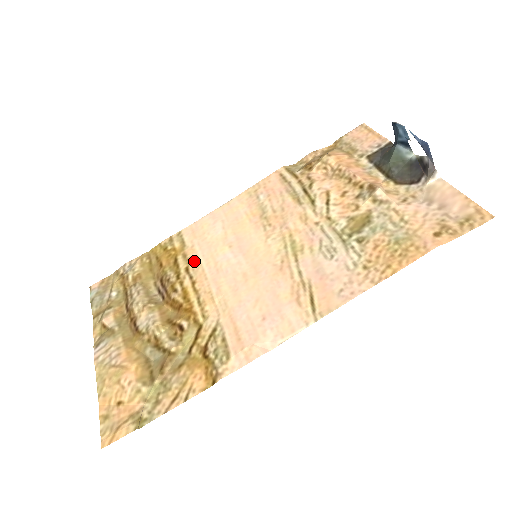
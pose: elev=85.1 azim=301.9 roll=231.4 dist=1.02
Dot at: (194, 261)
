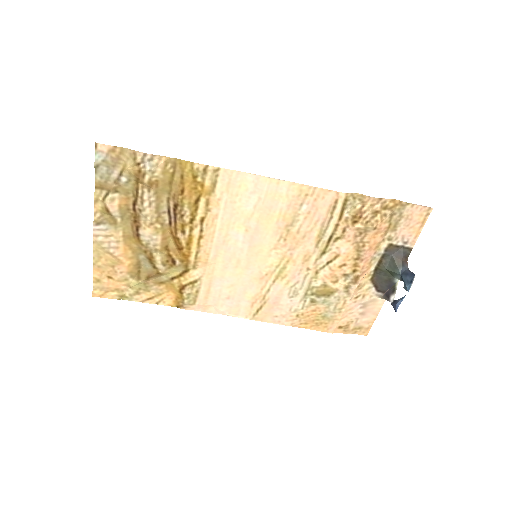
Dot at: (212, 217)
